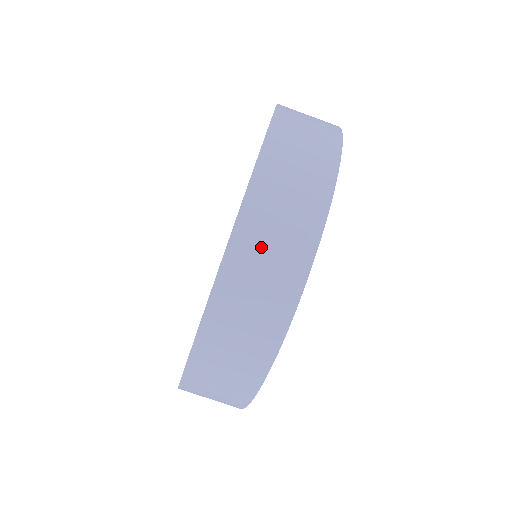
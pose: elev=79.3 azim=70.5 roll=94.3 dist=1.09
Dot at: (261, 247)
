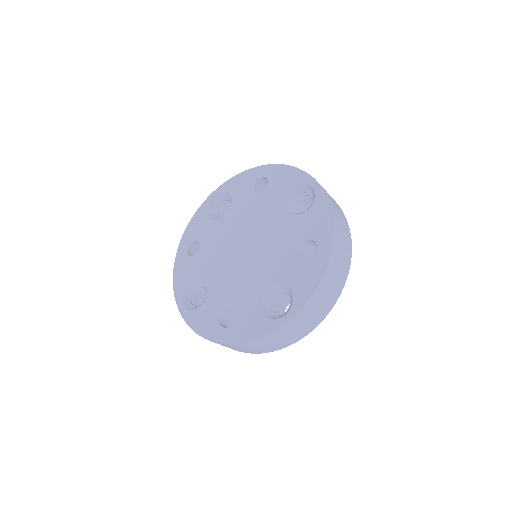
Dot at: occluded
